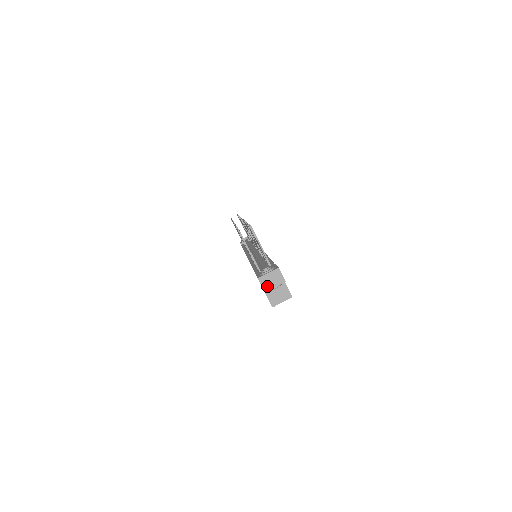
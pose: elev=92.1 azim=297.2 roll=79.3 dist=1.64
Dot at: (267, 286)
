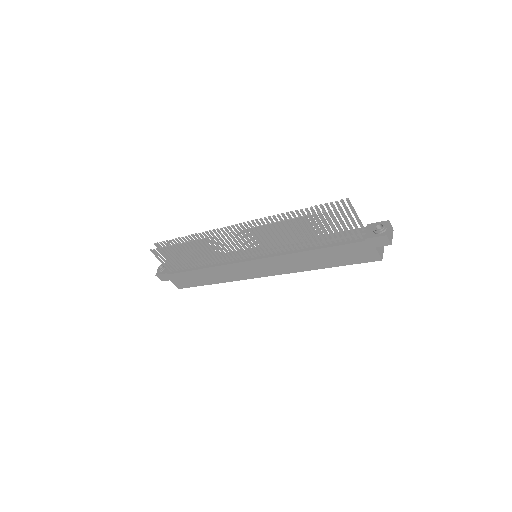
Dot at: (390, 239)
